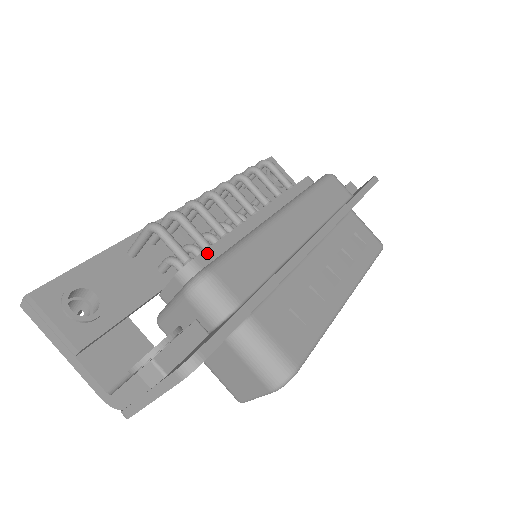
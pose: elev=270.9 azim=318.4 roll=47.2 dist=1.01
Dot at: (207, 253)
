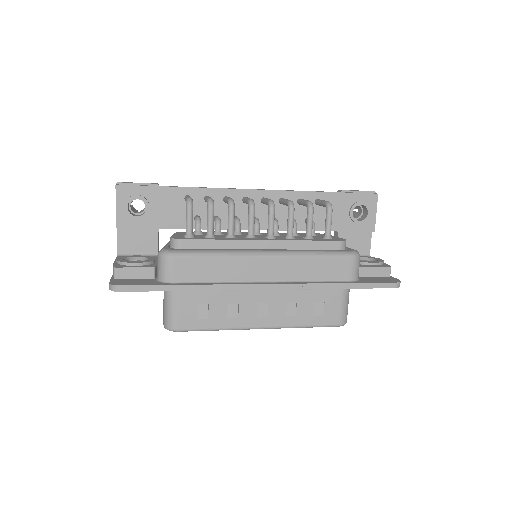
Dot at: (193, 241)
